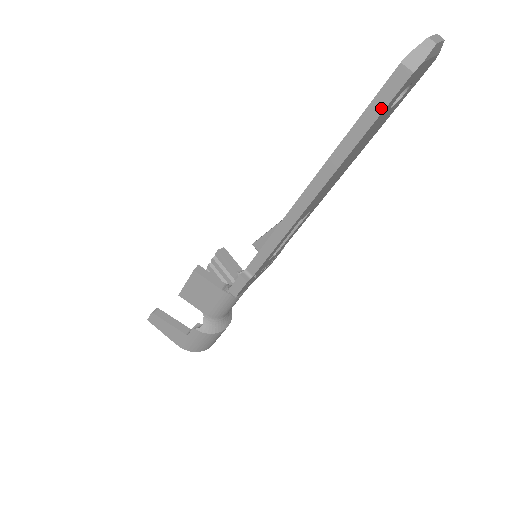
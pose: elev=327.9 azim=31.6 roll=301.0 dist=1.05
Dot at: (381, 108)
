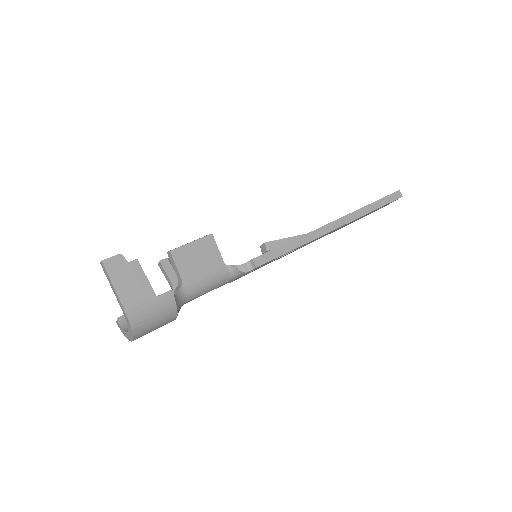
Dot at: (388, 201)
